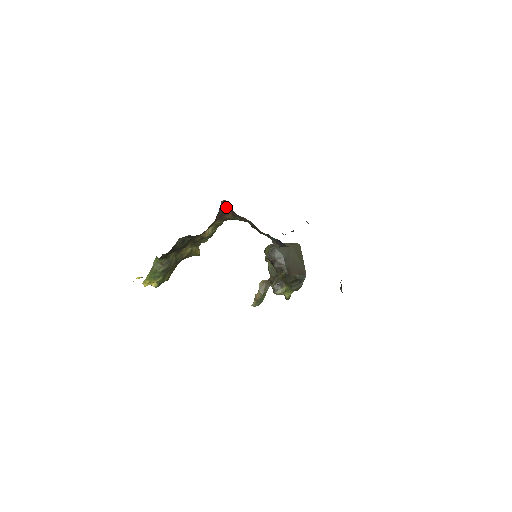
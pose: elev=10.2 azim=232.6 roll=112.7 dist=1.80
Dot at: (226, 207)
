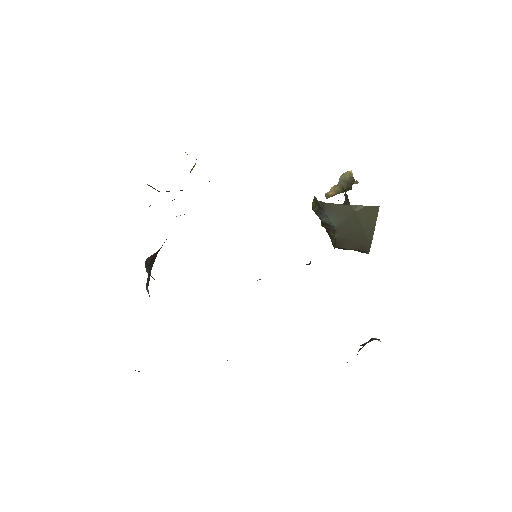
Dot at: occluded
